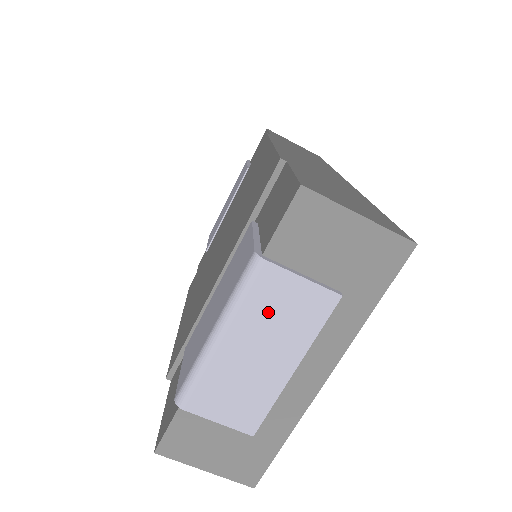
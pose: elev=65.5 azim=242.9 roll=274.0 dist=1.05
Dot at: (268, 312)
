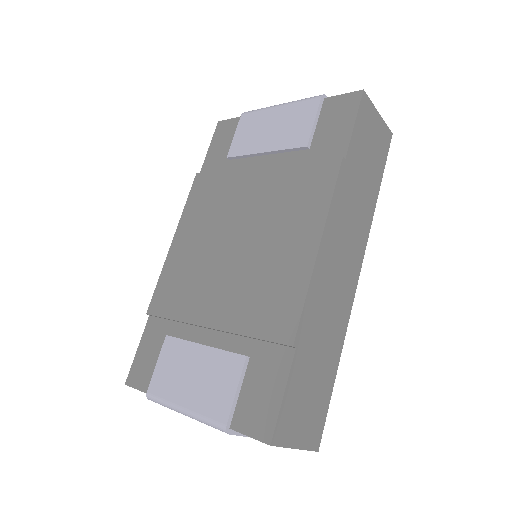
Dot at: occluded
